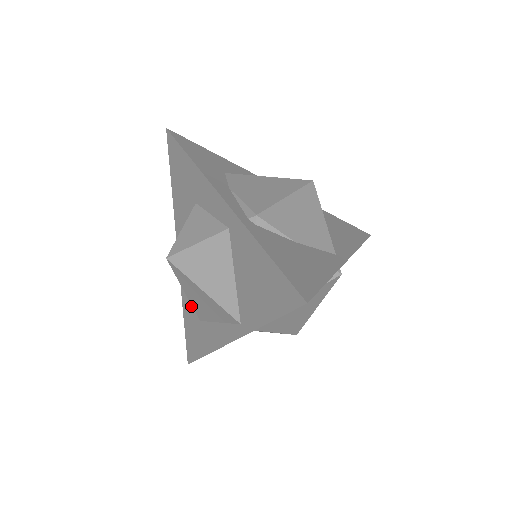
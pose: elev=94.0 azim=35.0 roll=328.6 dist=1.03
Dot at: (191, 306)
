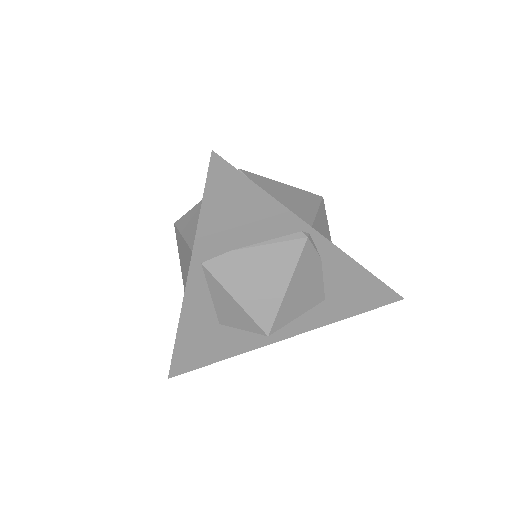
Dot at: occluded
